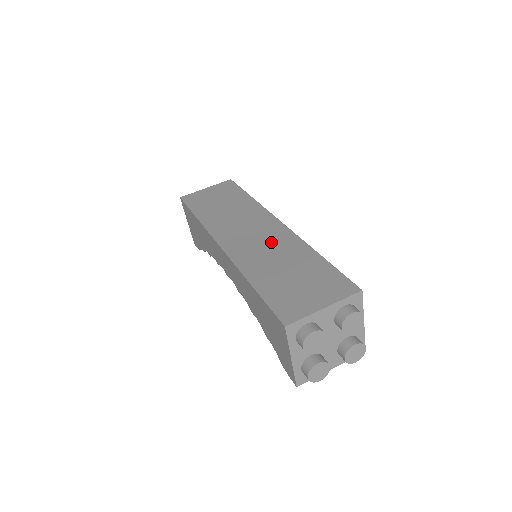
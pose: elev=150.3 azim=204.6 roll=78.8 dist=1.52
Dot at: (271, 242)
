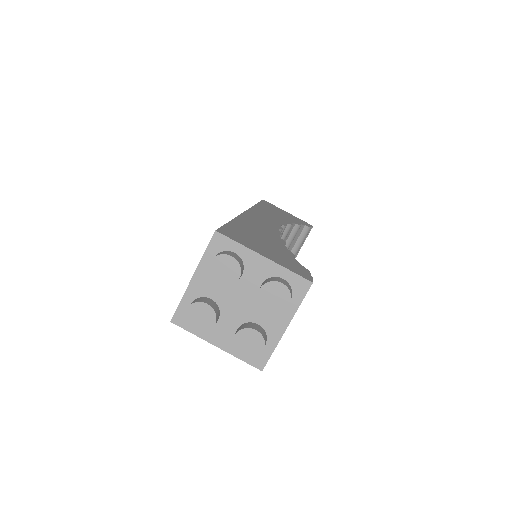
Dot at: occluded
